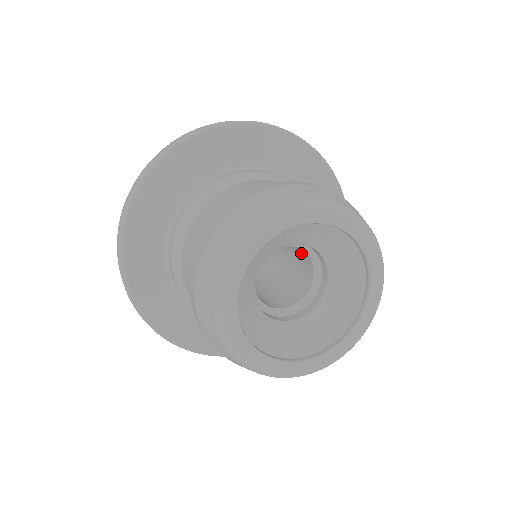
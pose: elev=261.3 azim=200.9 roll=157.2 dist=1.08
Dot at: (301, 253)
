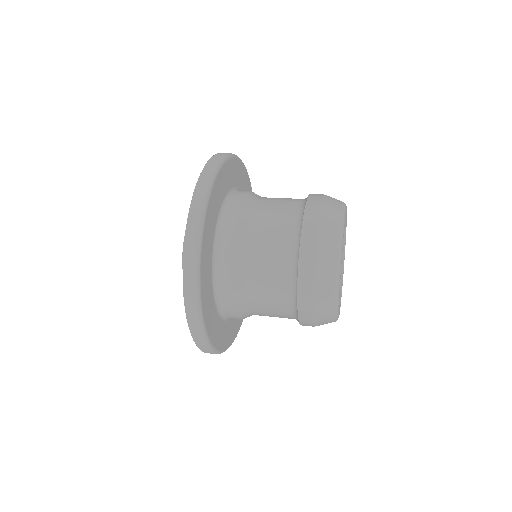
Dot at: occluded
